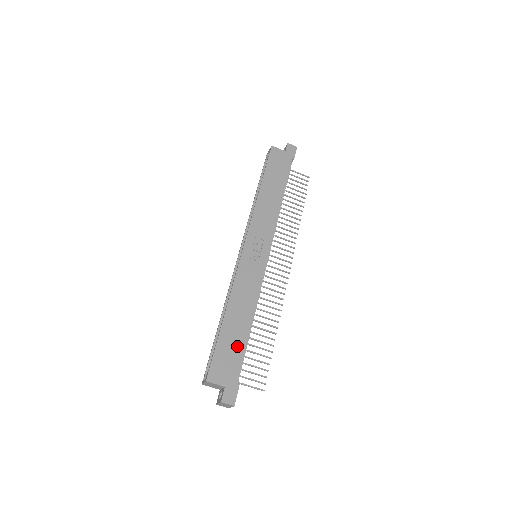
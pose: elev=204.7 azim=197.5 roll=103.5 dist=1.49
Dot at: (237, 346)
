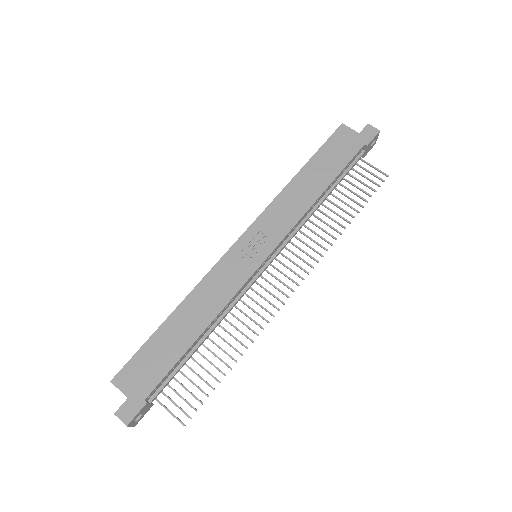
Dot at: (168, 356)
